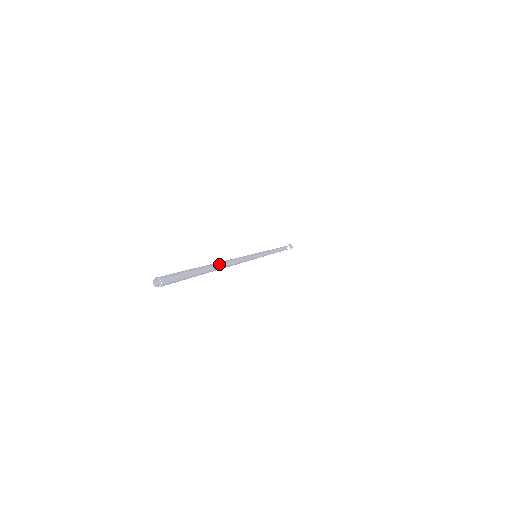
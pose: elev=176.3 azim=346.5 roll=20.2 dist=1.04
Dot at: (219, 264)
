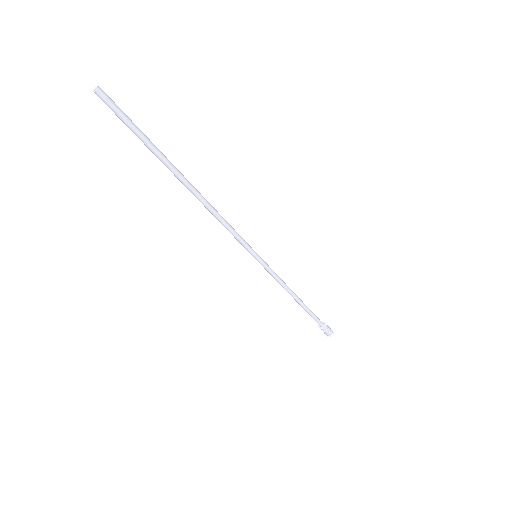
Dot at: occluded
